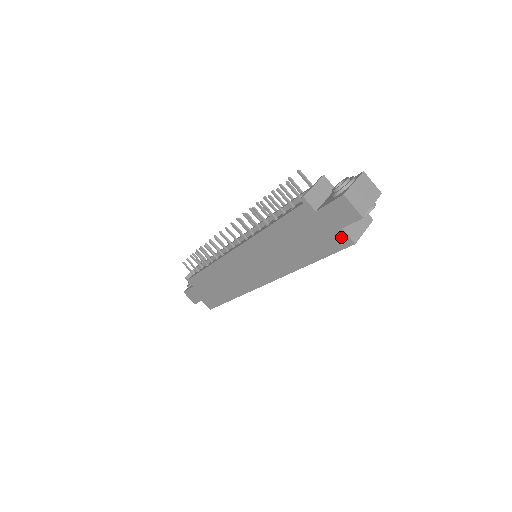
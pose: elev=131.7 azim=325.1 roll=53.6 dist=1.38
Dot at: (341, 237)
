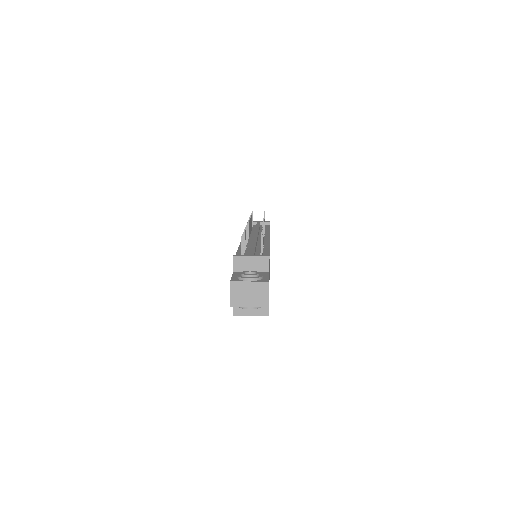
Dot at: occluded
